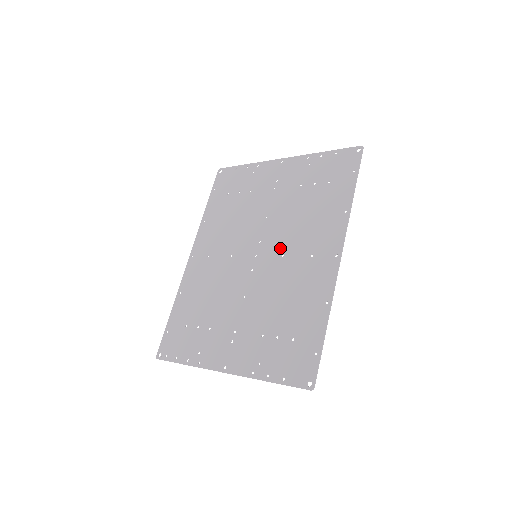
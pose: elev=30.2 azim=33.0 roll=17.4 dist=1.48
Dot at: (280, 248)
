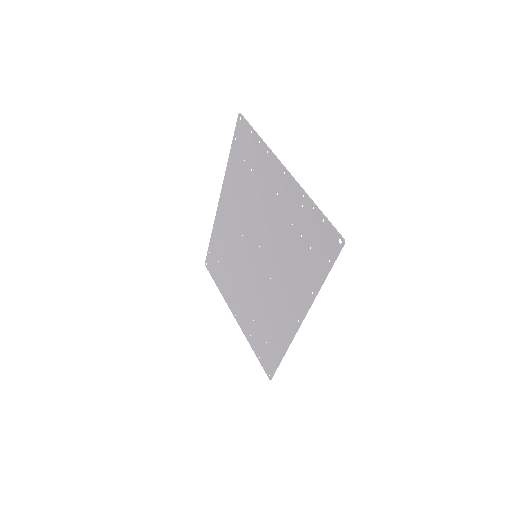
Dot at: (269, 270)
